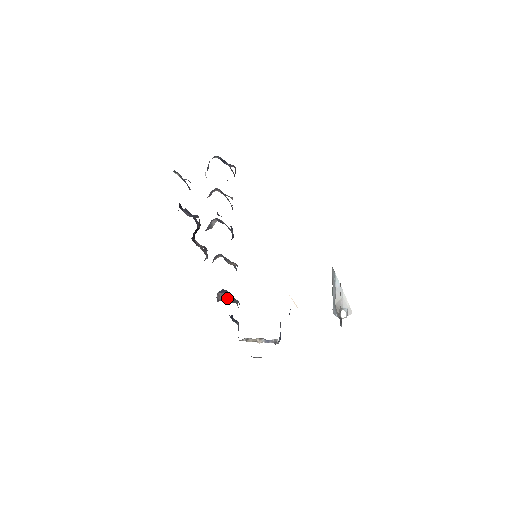
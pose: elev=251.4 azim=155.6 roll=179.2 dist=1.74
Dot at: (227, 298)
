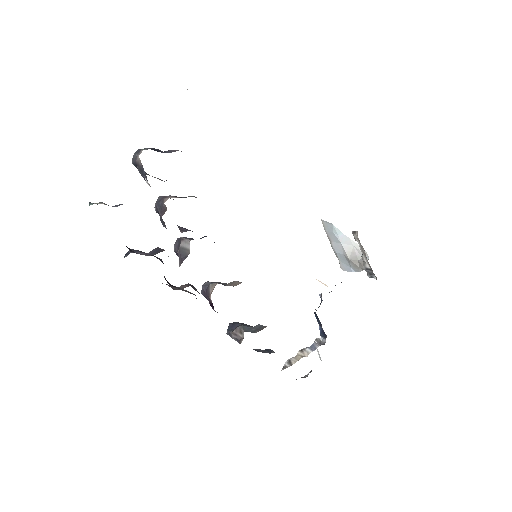
Dot at: (247, 330)
